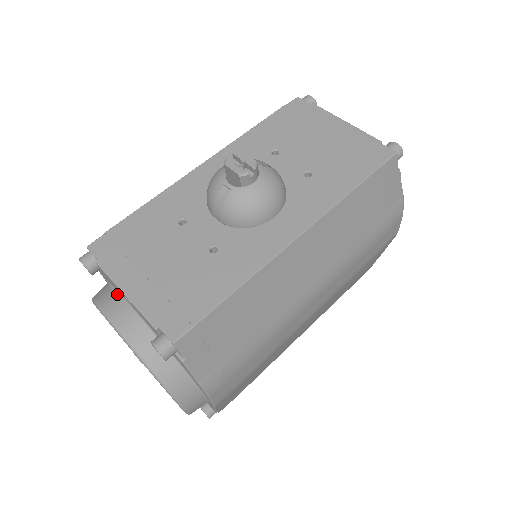
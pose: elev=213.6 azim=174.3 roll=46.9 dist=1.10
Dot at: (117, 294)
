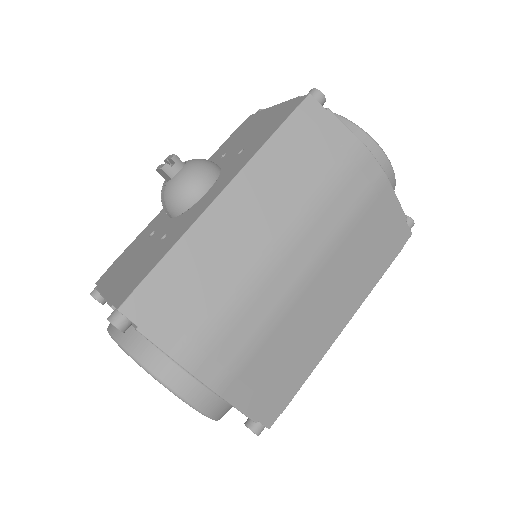
Dot at: occluded
